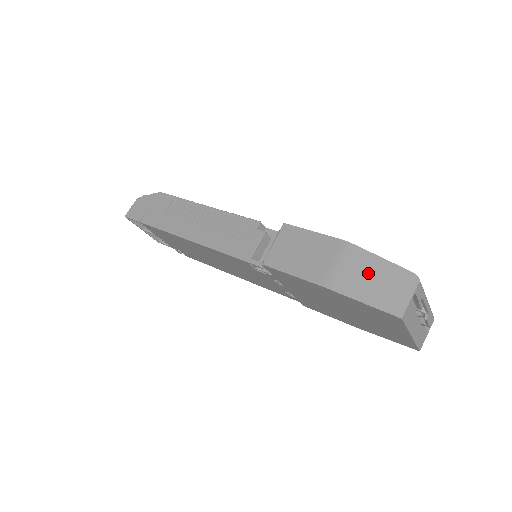
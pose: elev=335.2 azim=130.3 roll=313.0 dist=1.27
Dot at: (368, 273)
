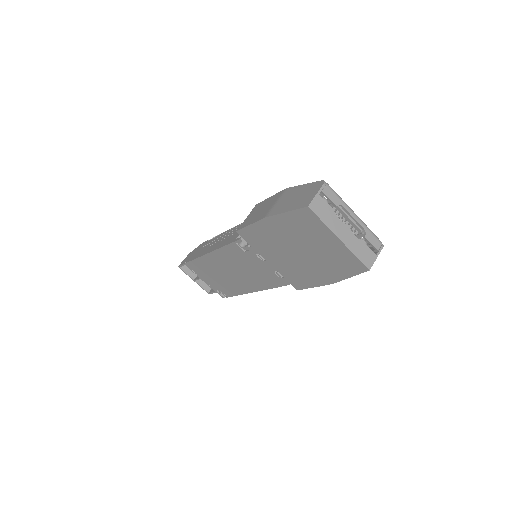
Dot at: (294, 196)
